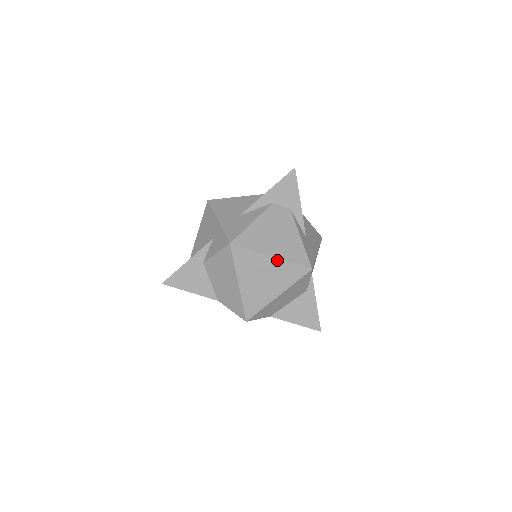
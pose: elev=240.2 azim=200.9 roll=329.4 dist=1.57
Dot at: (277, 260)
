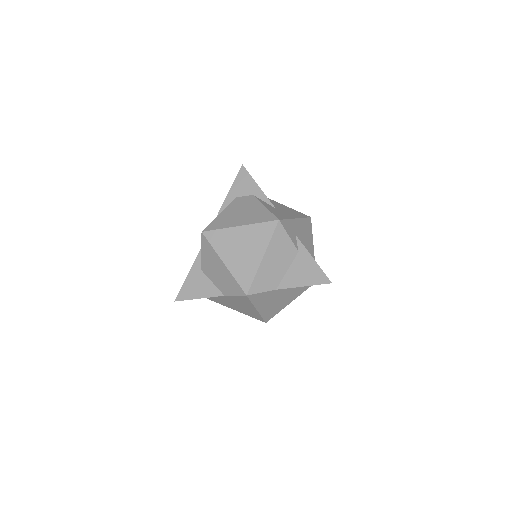
Dot at: (245, 227)
